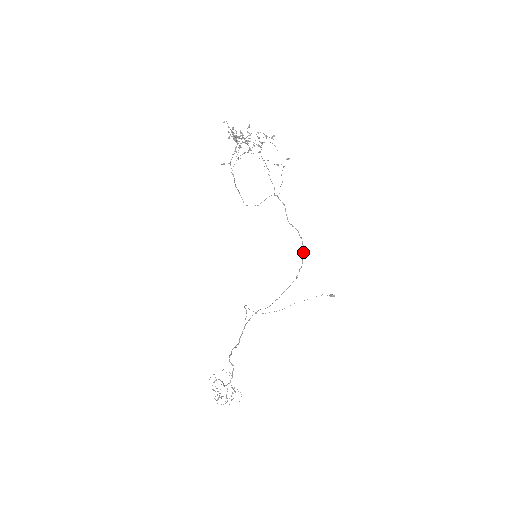
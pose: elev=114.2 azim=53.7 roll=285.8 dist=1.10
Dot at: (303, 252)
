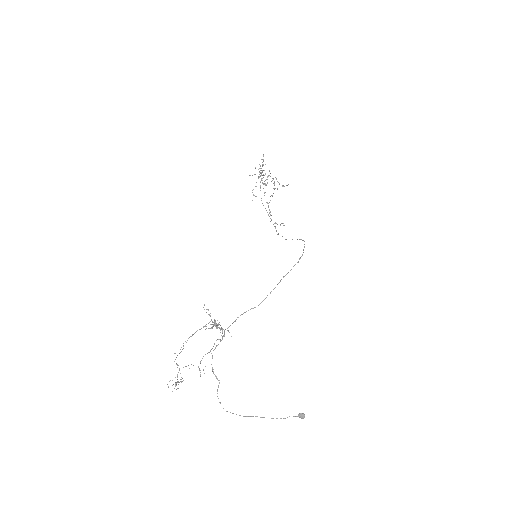
Dot at: occluded
